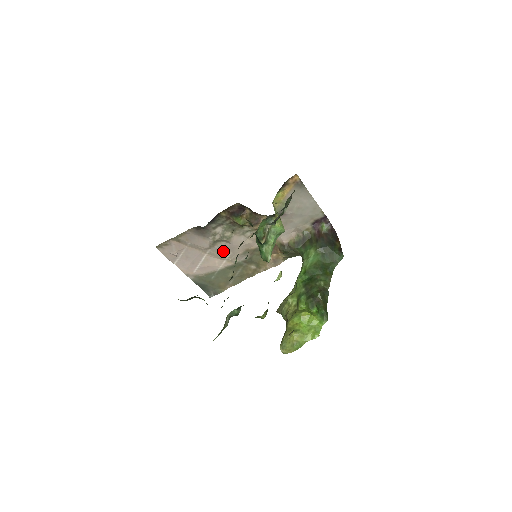
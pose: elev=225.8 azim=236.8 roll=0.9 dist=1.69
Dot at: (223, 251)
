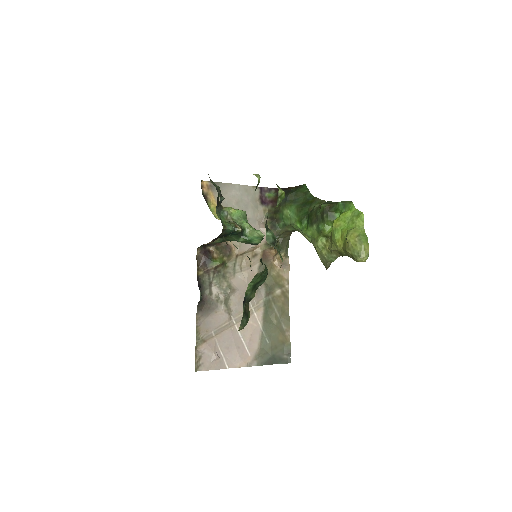
Dot at: (242, 306)
